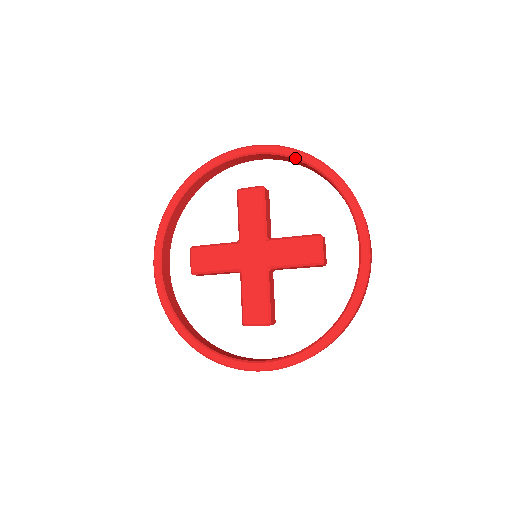
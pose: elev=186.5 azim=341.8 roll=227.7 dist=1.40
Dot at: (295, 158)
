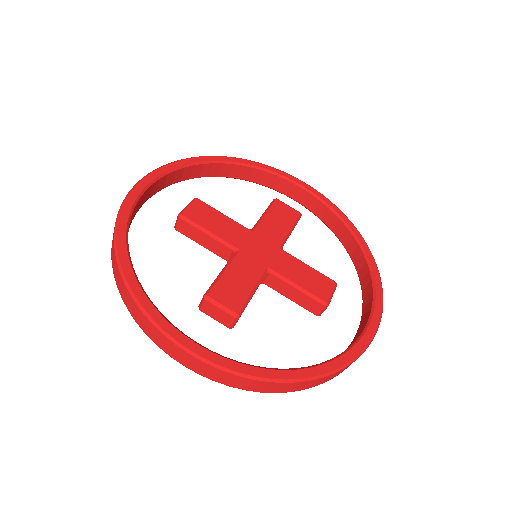
Dot at: (341, 218)
